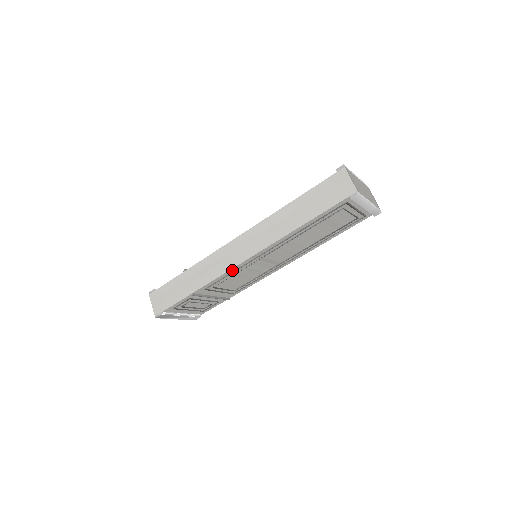
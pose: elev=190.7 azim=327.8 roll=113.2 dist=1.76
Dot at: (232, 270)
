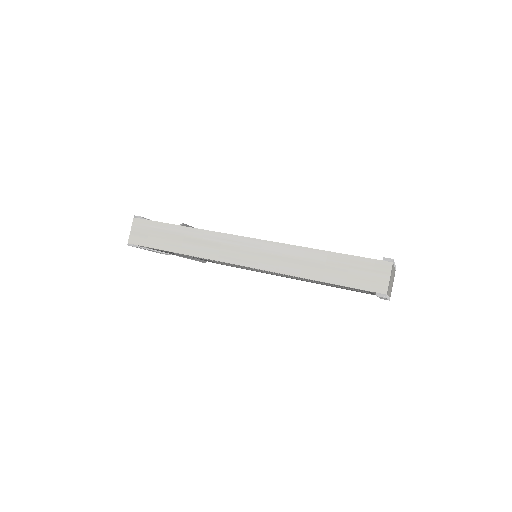
Dot at: (227, 262)
